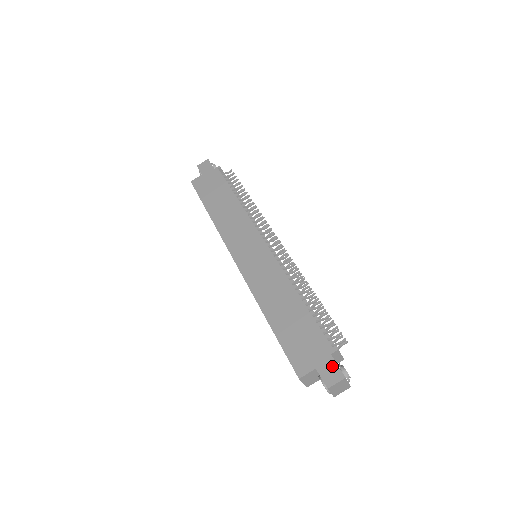
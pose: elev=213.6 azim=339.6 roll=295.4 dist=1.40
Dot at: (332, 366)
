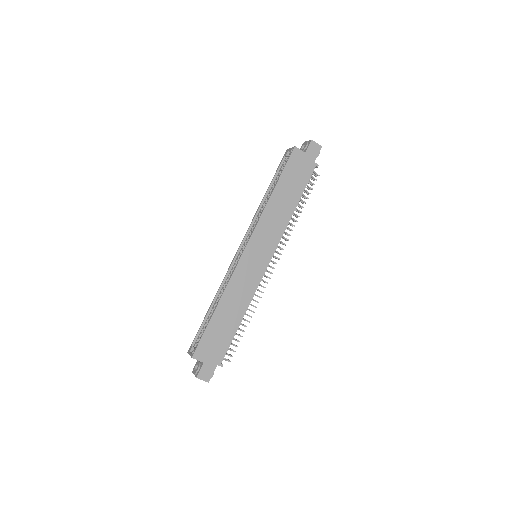
Dot at: (211, 371)
